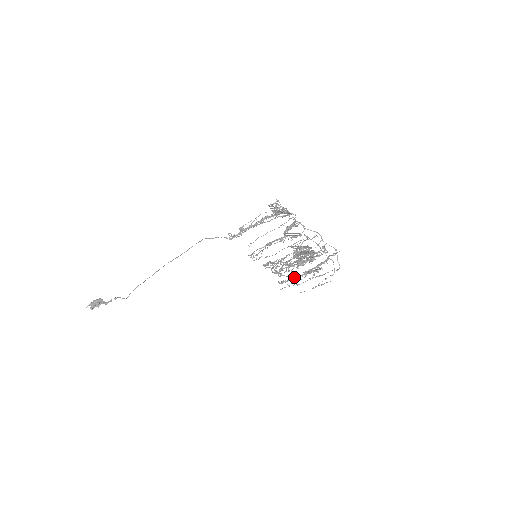
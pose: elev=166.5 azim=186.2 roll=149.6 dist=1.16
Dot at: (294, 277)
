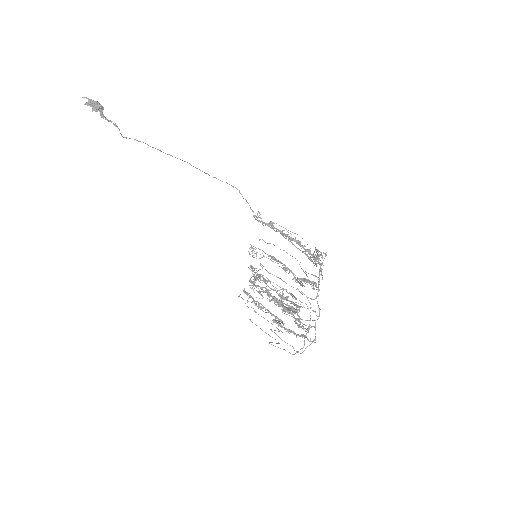
Dot at: occluded
